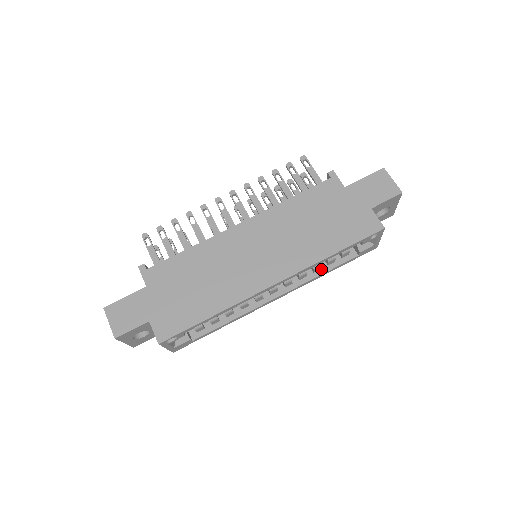
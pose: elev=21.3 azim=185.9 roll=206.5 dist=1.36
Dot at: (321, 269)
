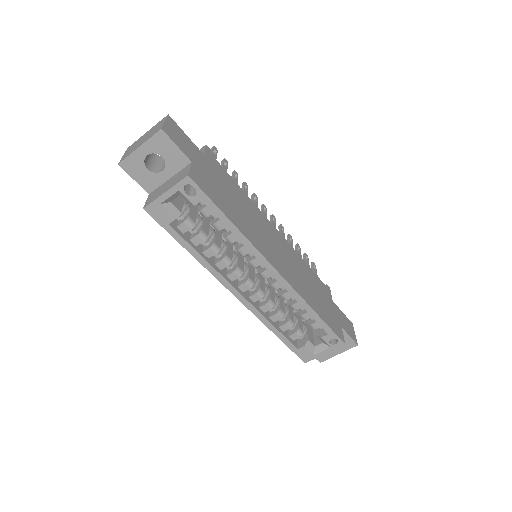
Dot at: (274, 322)
